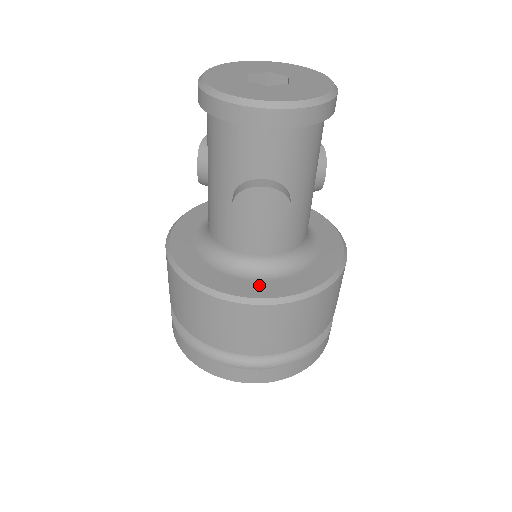
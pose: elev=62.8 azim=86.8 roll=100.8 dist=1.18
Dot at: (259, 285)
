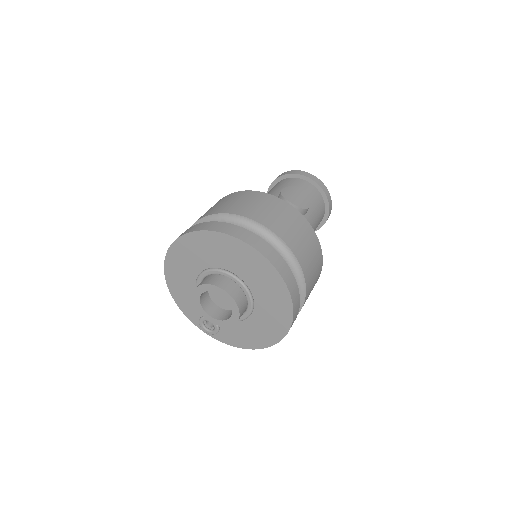
Dot at: occluded
